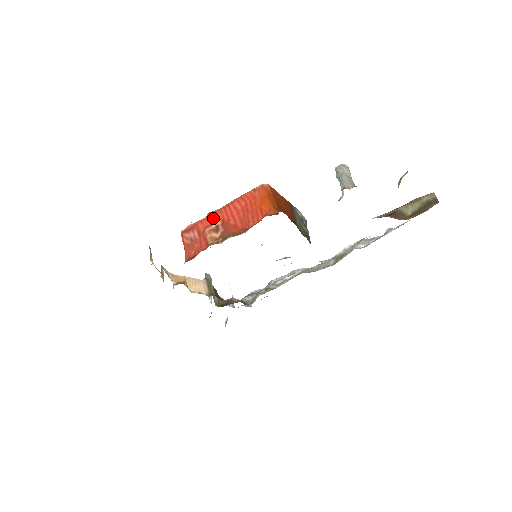
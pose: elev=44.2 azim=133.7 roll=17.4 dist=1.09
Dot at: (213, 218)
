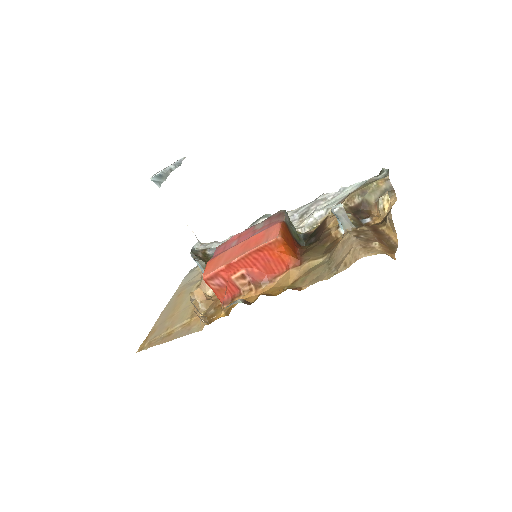
Dot at: (234, 267)
